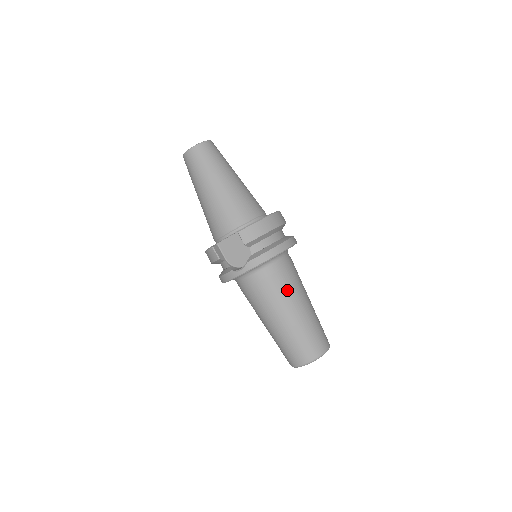
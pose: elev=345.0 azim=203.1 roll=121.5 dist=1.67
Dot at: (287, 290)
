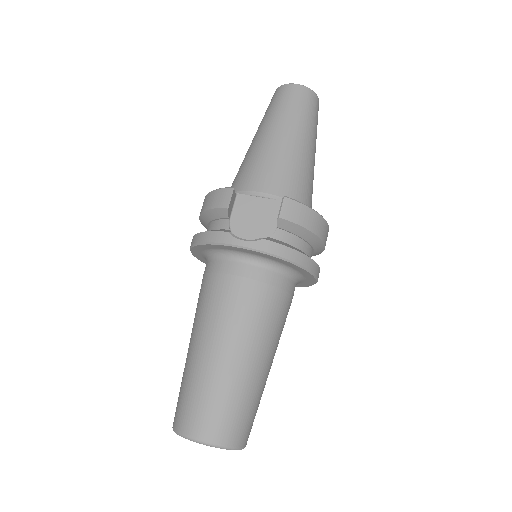
Dot at: (269, 321)
